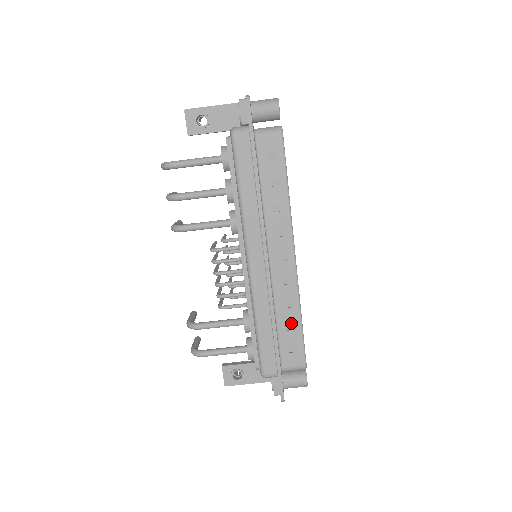
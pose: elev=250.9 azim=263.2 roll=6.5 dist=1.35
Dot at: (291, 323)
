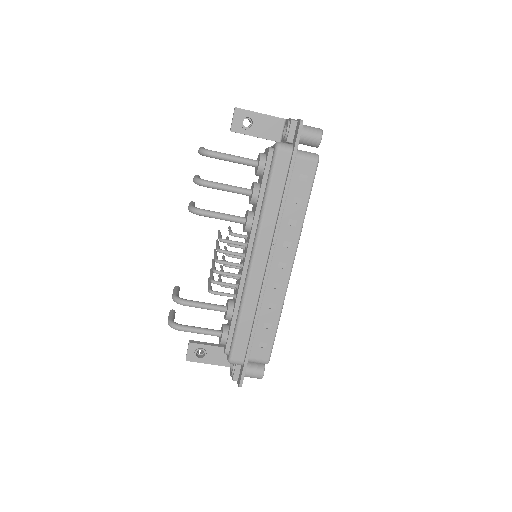
Dot at: (269, 322)
